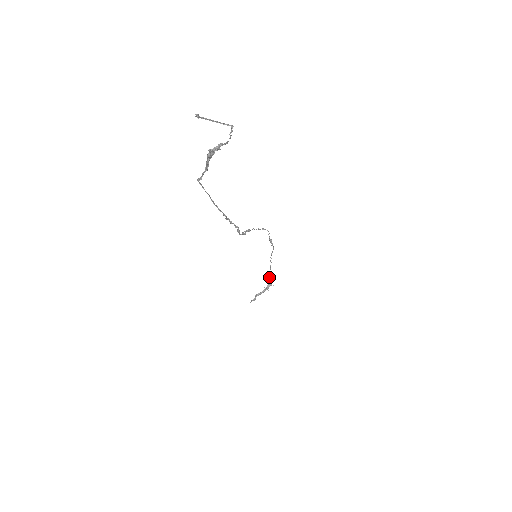
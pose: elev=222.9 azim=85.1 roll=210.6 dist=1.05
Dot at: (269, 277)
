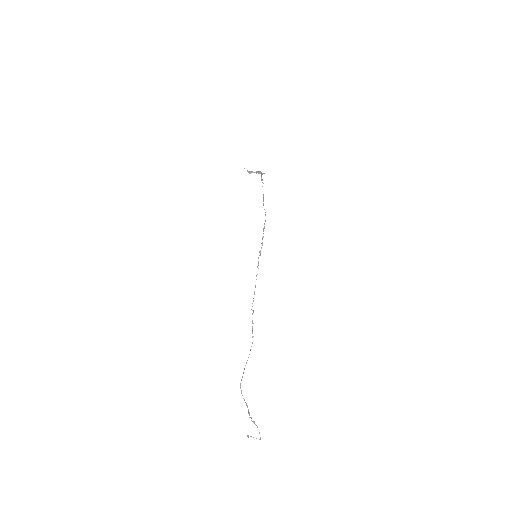
Dot at: (261, 179)
